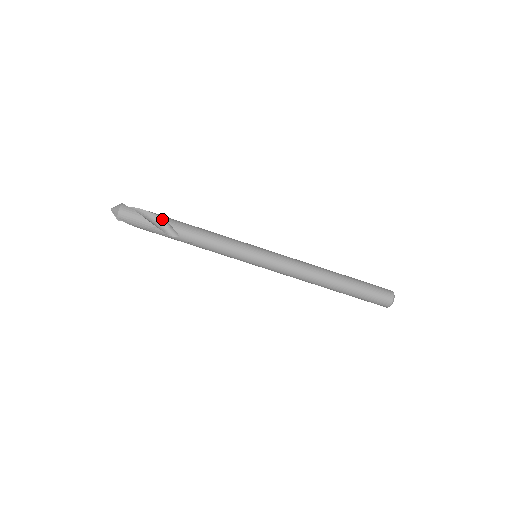
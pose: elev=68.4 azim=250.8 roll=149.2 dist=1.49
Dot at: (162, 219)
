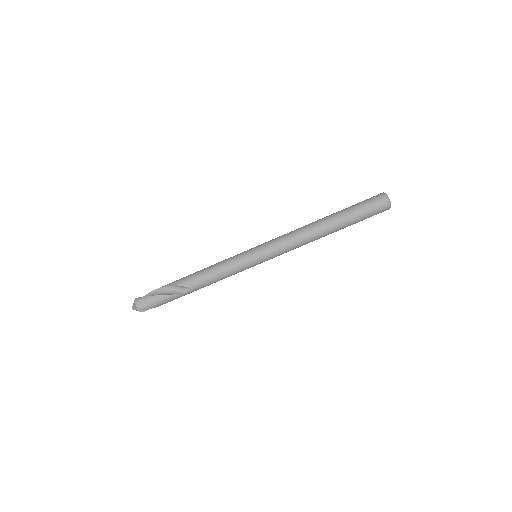
Dot at: (169, 286)
